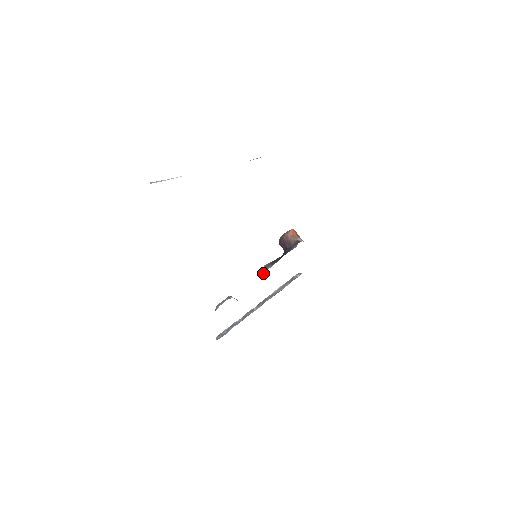
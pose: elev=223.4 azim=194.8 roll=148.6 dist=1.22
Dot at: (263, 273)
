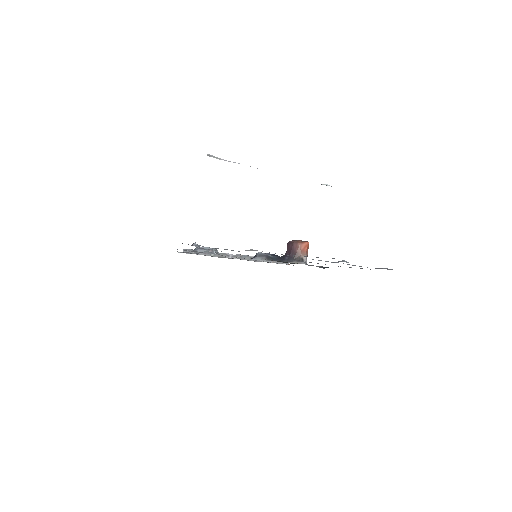
Dot at: (254, 258)
